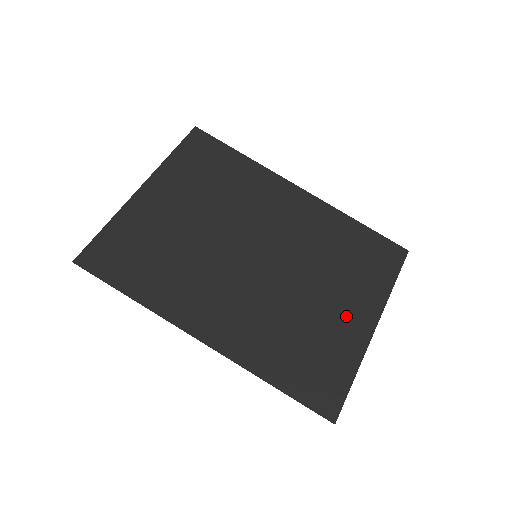
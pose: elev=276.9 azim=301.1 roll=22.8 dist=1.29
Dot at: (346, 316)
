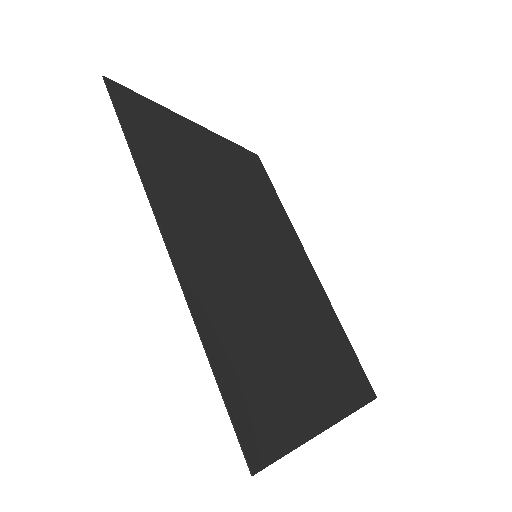
Dot at: (310, 384)
